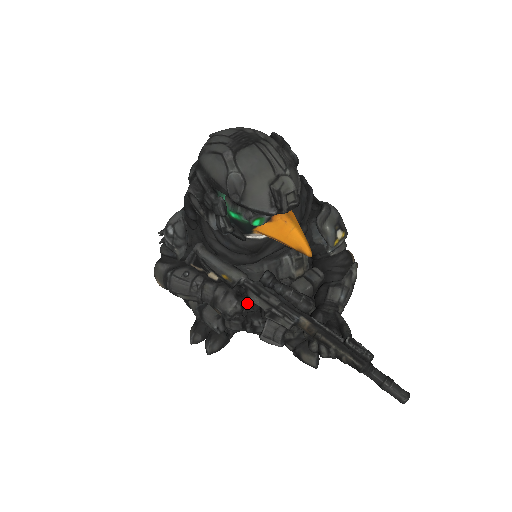
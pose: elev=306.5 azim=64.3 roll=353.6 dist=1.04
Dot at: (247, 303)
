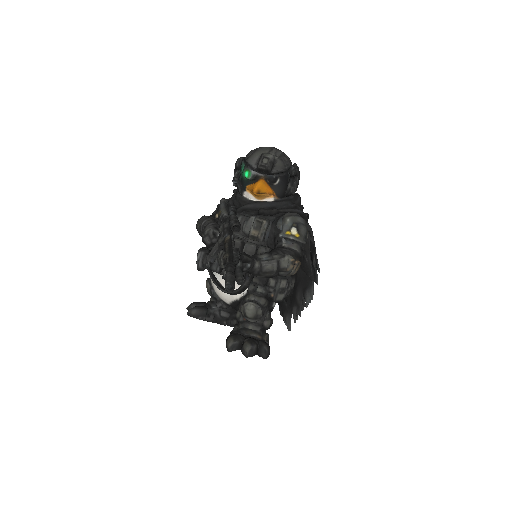
Dot at: (217, 233)
